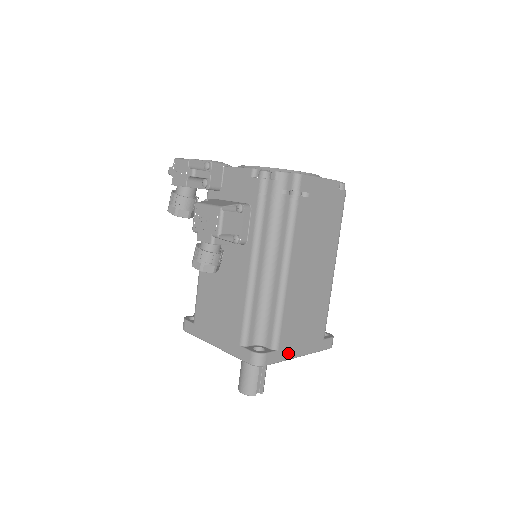
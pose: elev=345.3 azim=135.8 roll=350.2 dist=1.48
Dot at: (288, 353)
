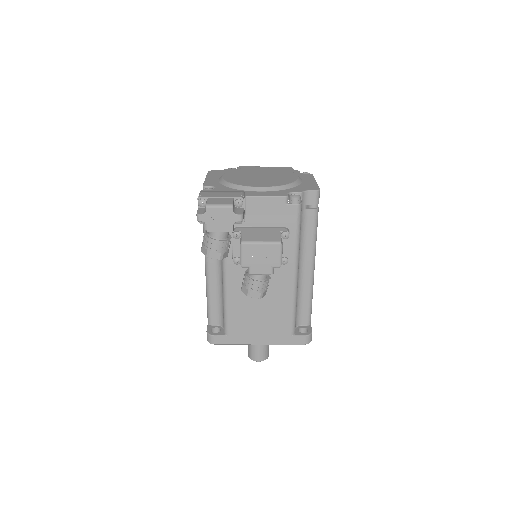
Dot at: occluded
